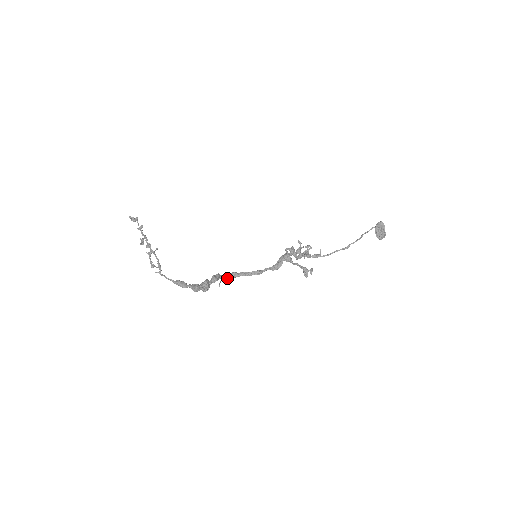
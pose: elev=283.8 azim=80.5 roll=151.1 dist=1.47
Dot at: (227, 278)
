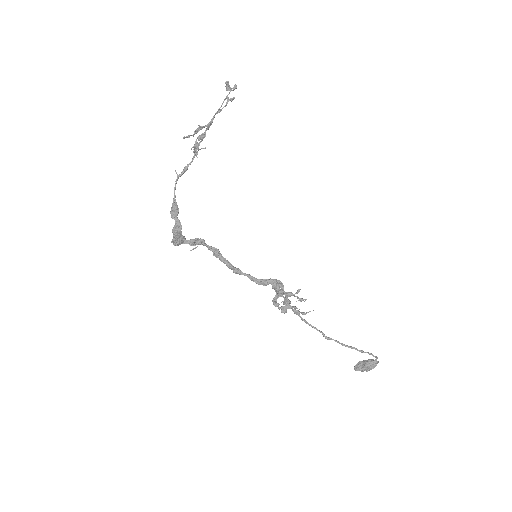
Dot at: (208, 248)
